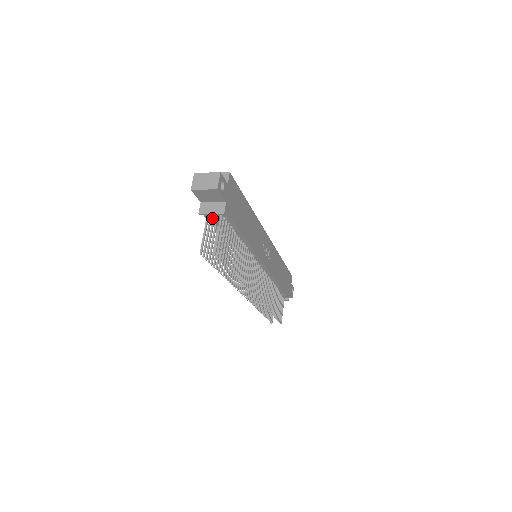
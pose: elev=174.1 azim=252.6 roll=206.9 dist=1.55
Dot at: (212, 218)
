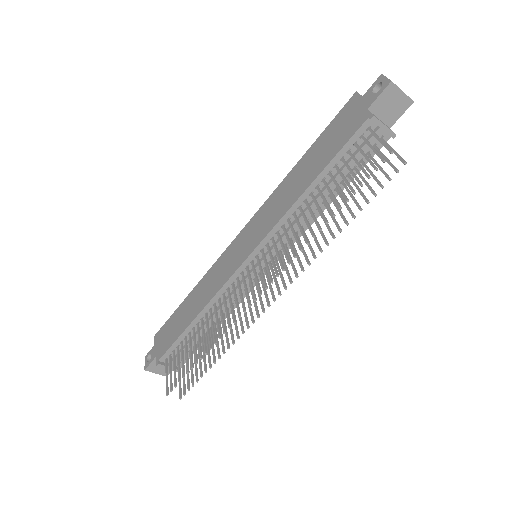
Dot at: (360, 138)
